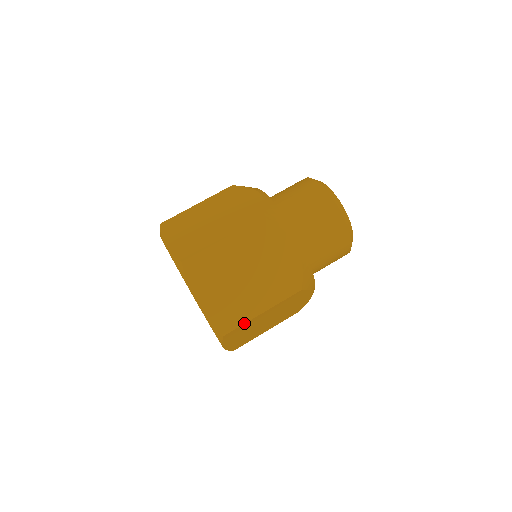
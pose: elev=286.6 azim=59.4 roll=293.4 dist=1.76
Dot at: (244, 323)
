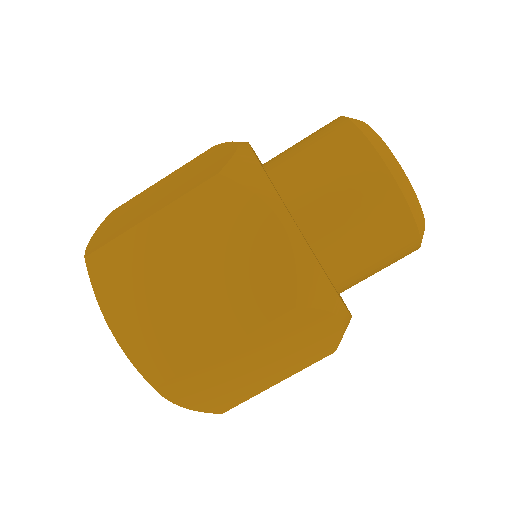
Dot at: occluded
